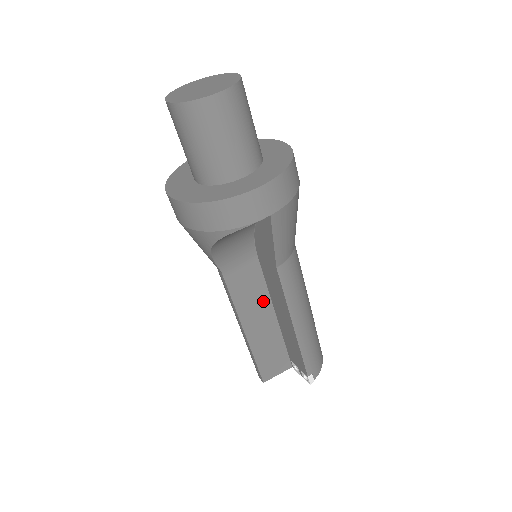
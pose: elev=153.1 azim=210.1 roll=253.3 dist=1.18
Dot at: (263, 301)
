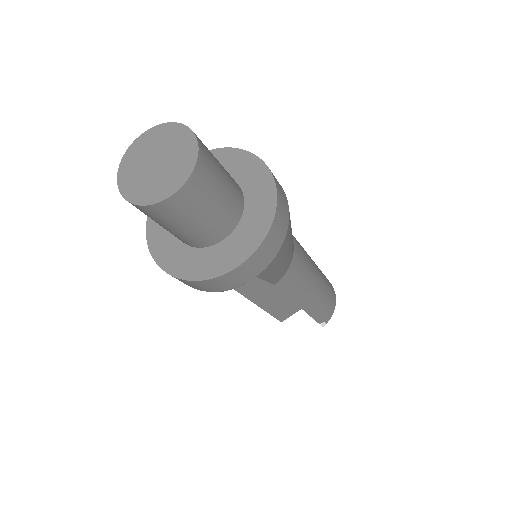
Dot at: occluded
